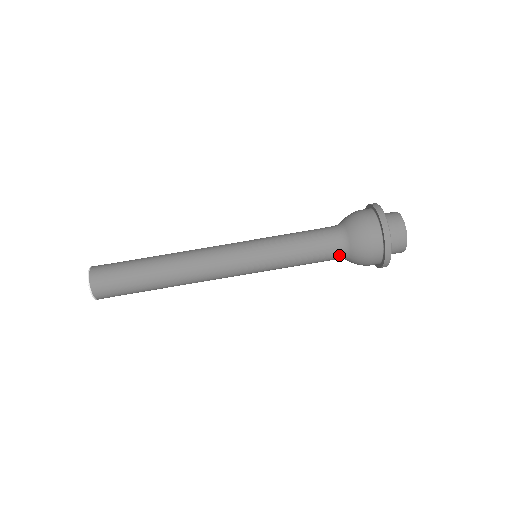
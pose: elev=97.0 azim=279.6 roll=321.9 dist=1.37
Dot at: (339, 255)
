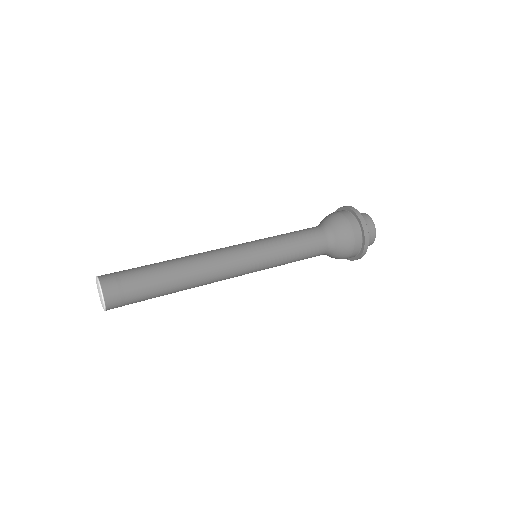
Dot at: (327, 244)
